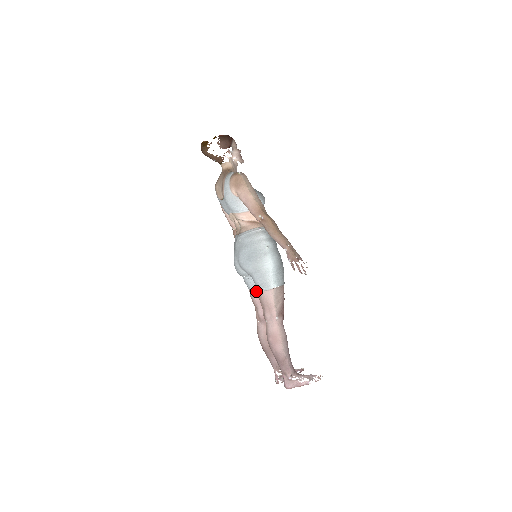
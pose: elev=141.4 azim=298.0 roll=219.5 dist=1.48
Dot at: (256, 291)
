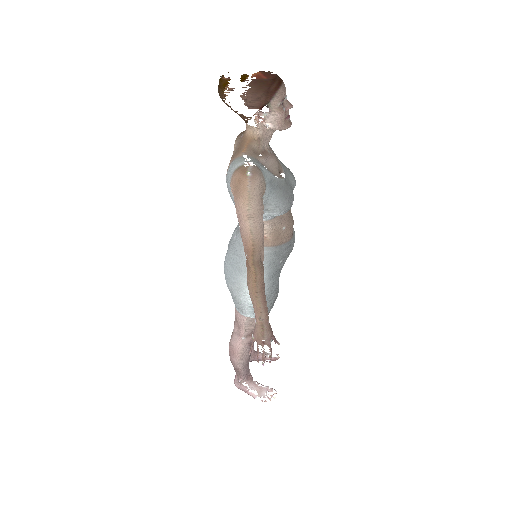
Dot at: occluded
